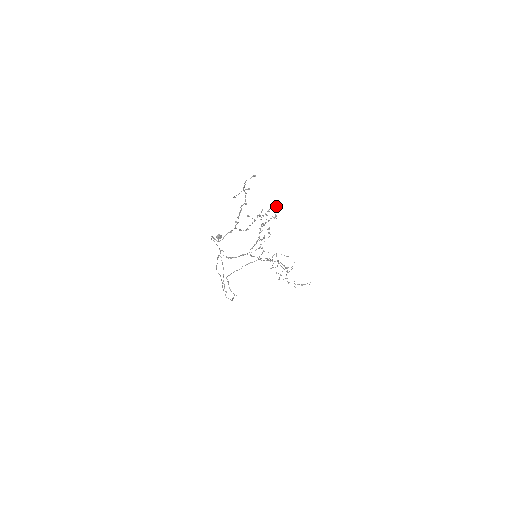
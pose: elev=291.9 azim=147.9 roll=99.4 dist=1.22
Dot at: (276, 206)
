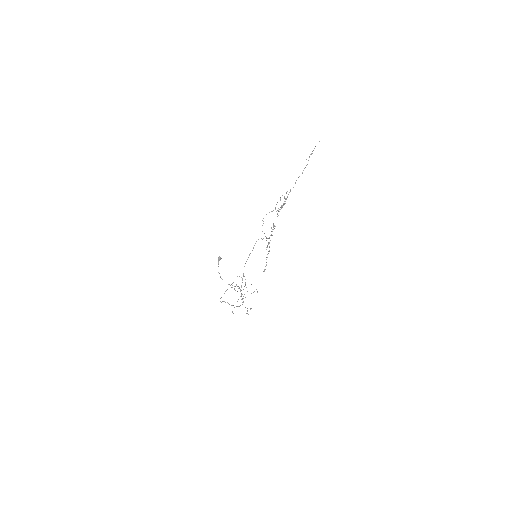
Dot at: occluded
